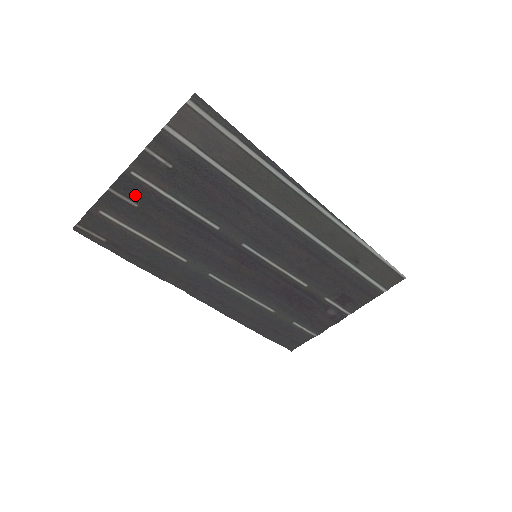
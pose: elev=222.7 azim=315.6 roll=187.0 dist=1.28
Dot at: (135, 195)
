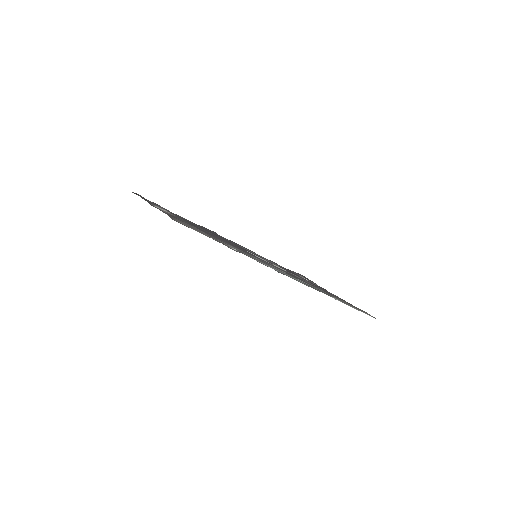
Dot at: occluded
